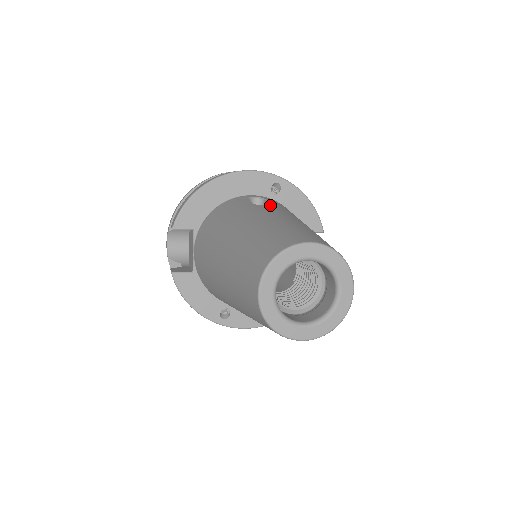
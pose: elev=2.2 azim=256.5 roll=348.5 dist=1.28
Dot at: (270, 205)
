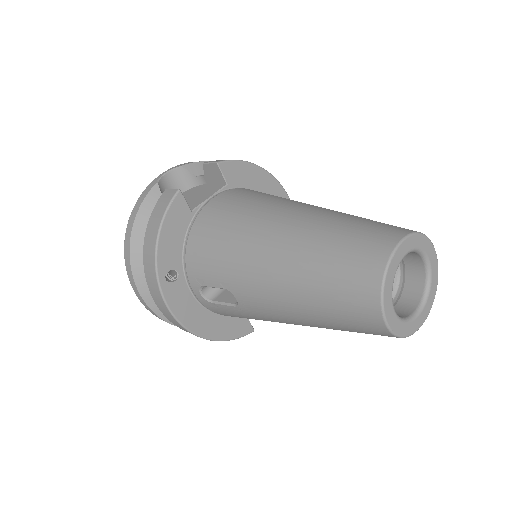
Dot at: occluded
